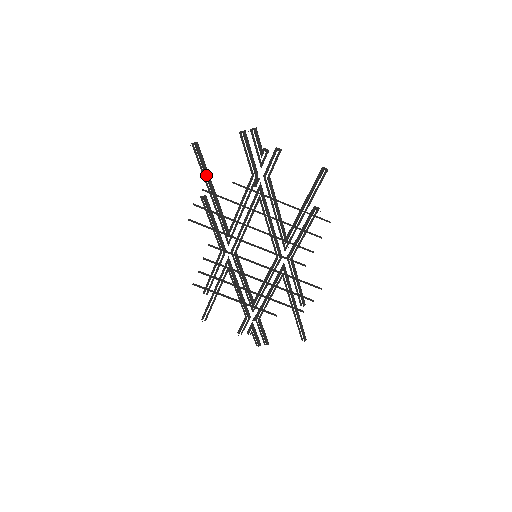
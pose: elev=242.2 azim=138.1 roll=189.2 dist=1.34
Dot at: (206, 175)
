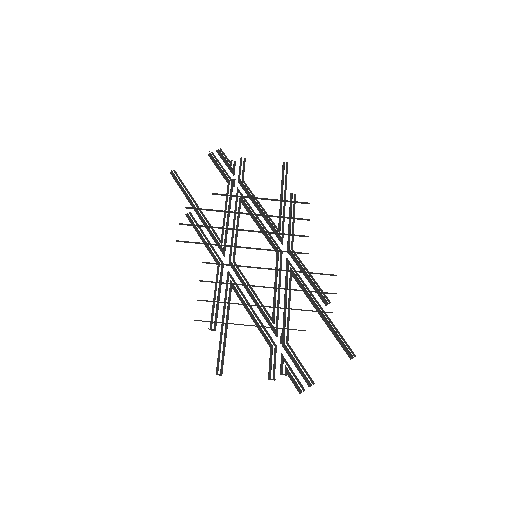
Dot at: occluded
